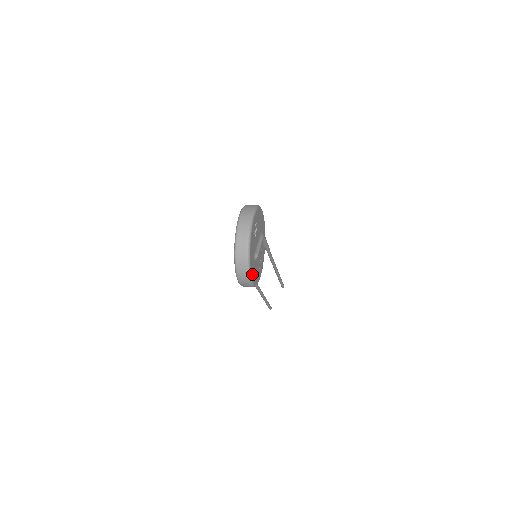
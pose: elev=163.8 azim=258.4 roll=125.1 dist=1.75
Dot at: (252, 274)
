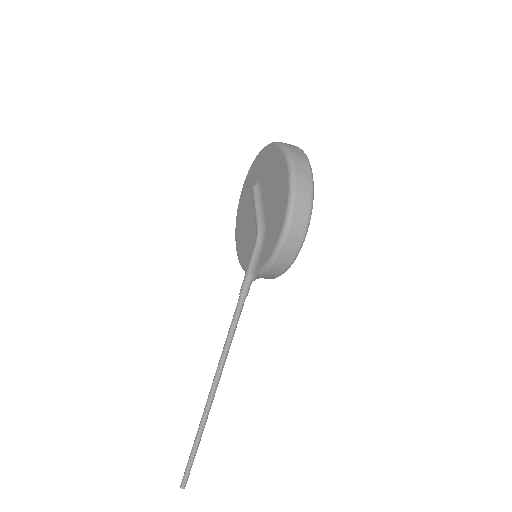
Dot at: occluded
